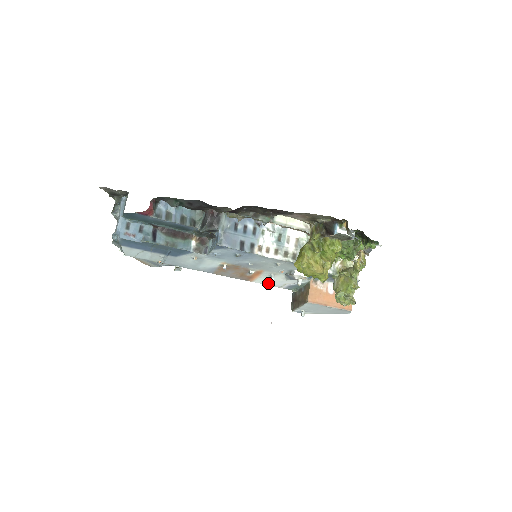
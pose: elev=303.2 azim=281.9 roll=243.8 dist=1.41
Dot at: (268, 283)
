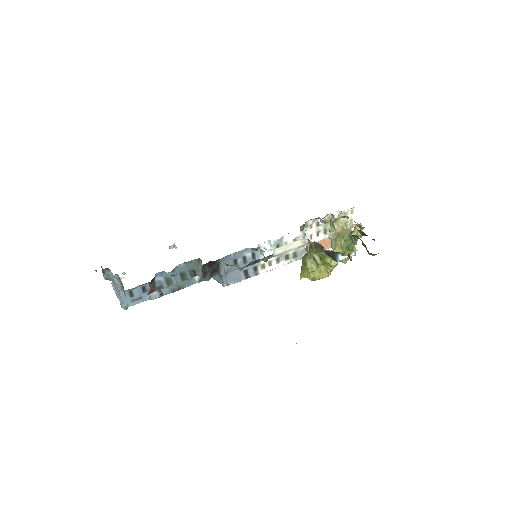
Dot at: occluded
